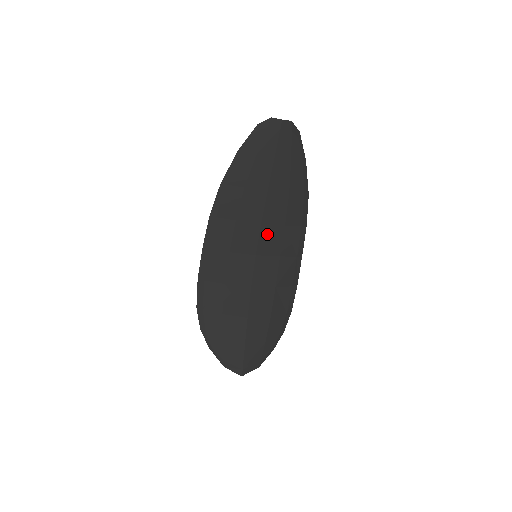
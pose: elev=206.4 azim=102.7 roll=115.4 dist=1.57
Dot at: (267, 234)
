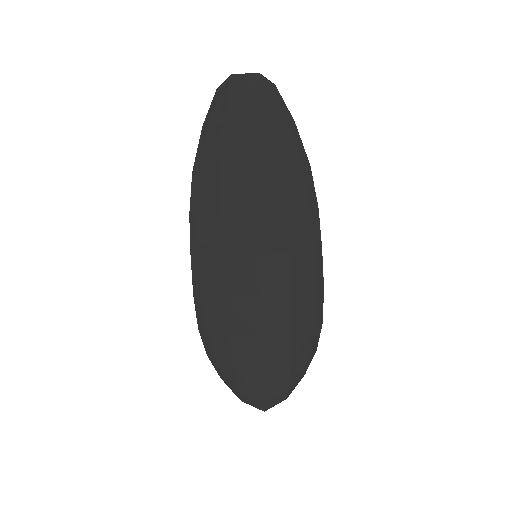
Dot at: (265, 226)
